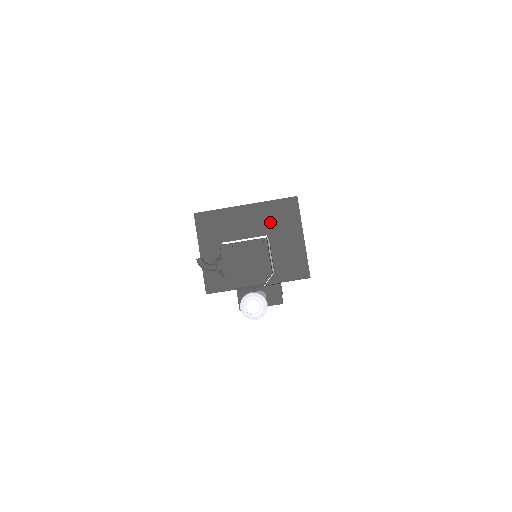
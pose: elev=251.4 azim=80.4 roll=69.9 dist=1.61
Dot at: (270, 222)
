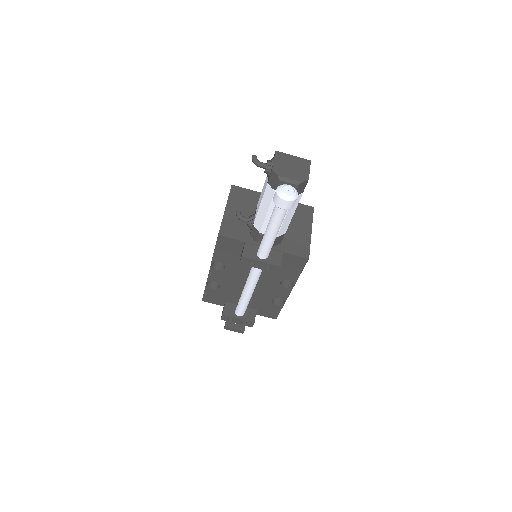
Dot at: occluded
